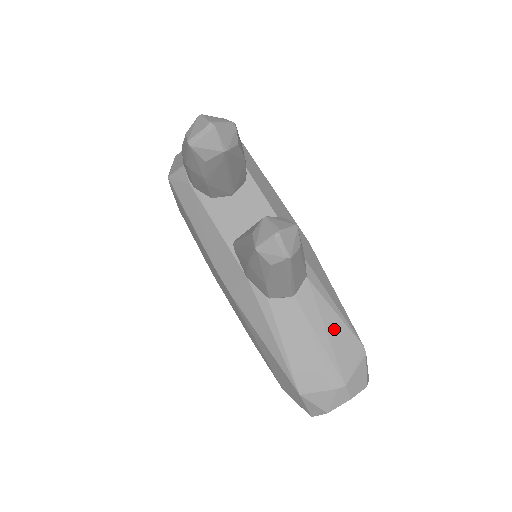
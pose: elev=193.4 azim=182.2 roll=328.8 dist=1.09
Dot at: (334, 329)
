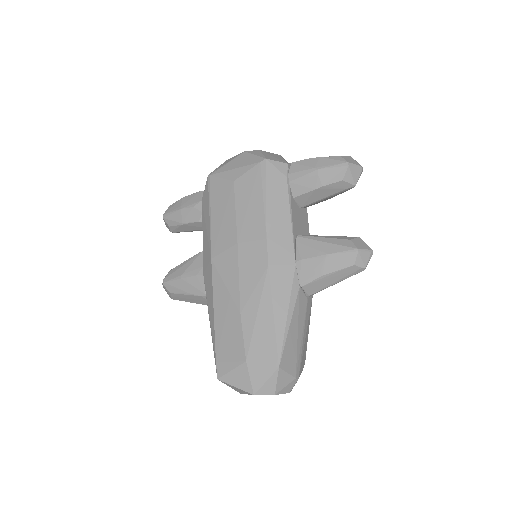
Dot at: (307, 336)
